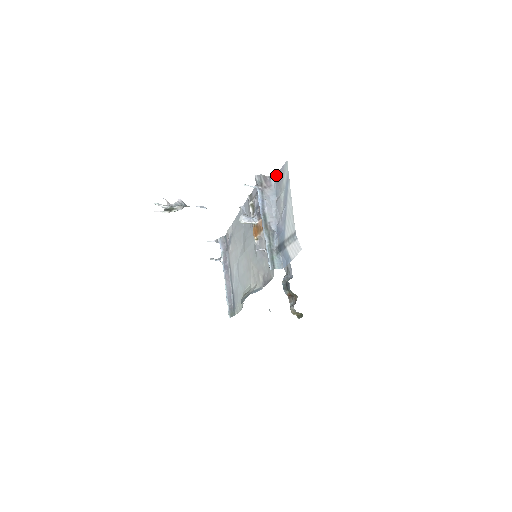
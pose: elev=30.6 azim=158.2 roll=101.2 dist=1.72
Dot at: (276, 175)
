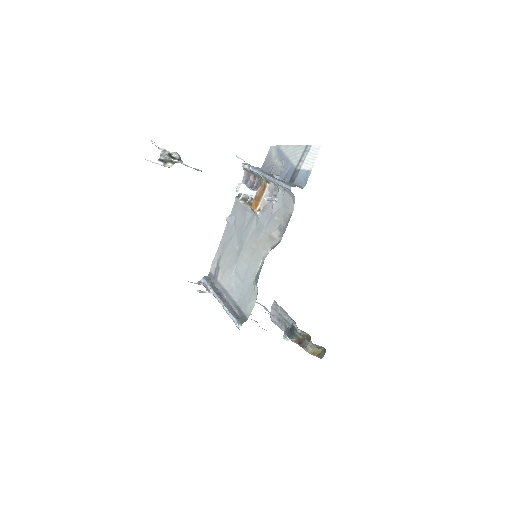
Dot at: (261, 167)
